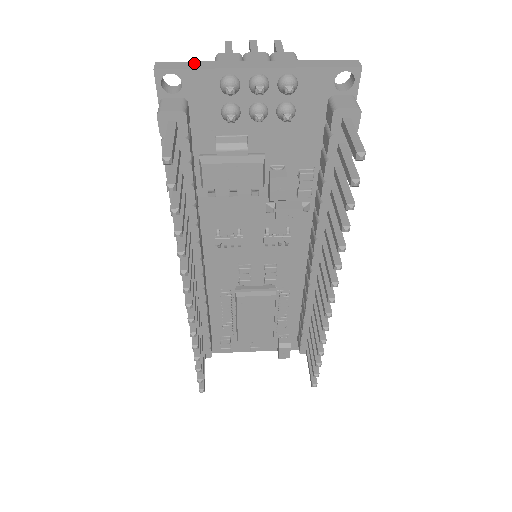
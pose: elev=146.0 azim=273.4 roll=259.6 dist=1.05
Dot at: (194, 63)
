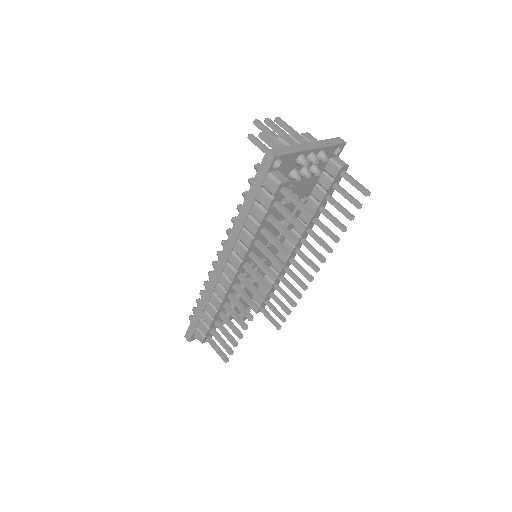
Dot at: (285, 148)
